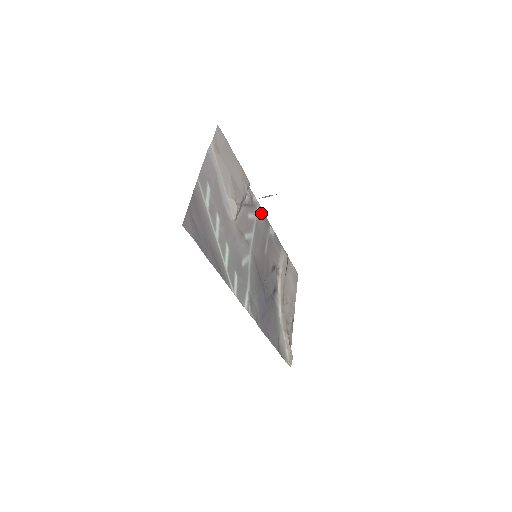
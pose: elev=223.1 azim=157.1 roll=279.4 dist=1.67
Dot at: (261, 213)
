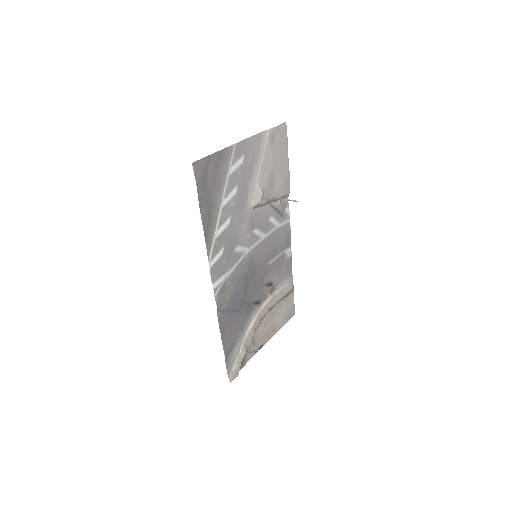
Dot at: (287, 228)
